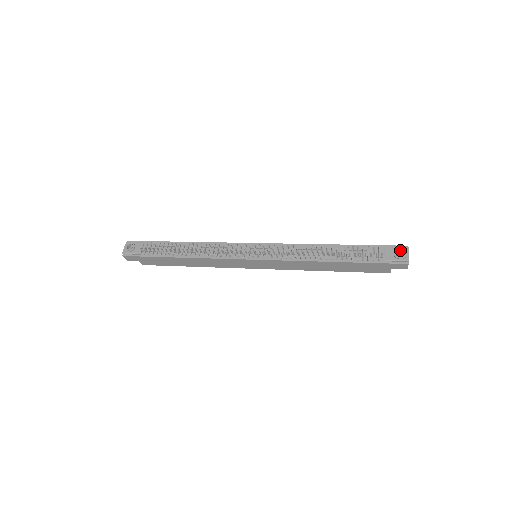
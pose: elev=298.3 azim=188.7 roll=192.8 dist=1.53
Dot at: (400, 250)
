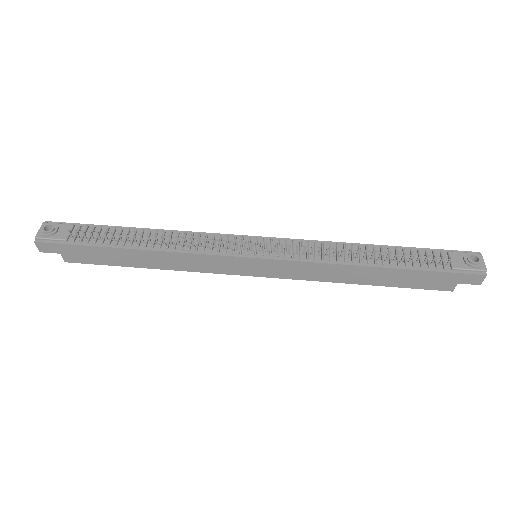
Dot at: (472, 256)
